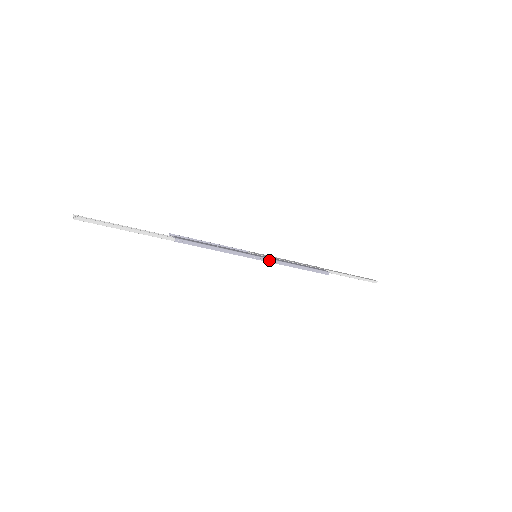
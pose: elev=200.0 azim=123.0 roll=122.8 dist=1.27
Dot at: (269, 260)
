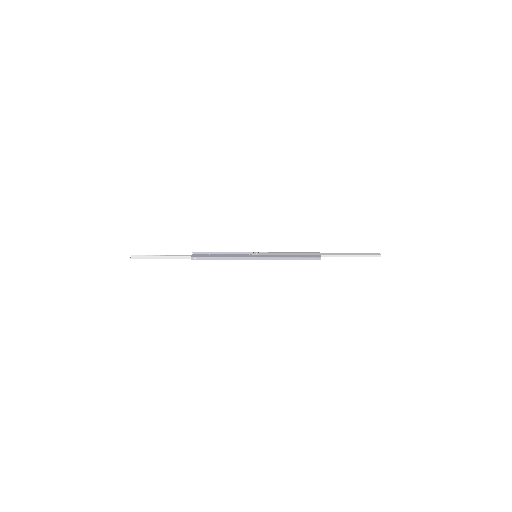
Dot at: (264, 258)
